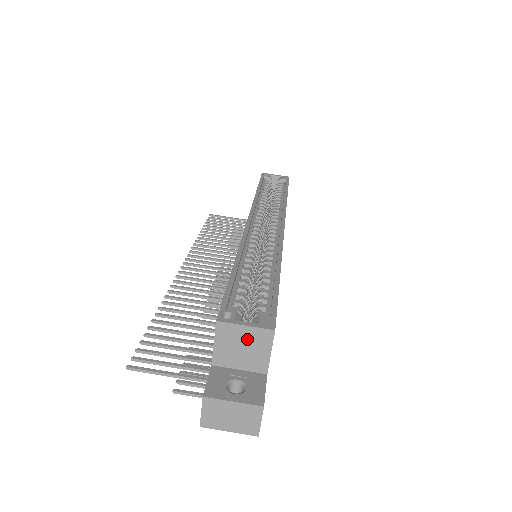
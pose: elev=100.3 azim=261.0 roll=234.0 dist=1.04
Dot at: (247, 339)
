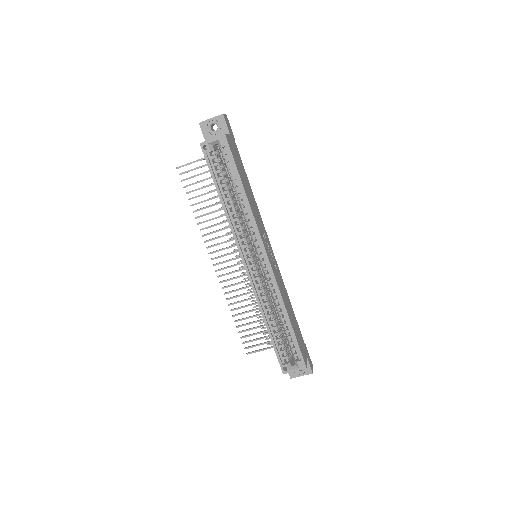
Dot at: occluded
